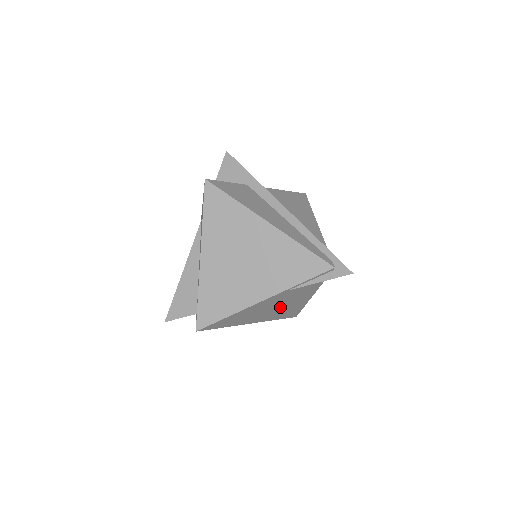
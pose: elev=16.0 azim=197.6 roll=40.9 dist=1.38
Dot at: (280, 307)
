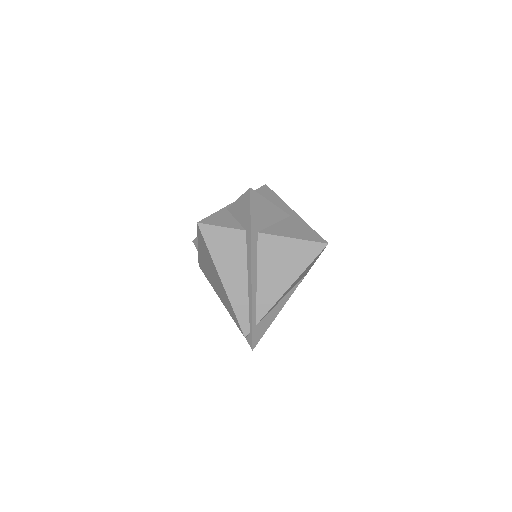
Dot at: occluded
